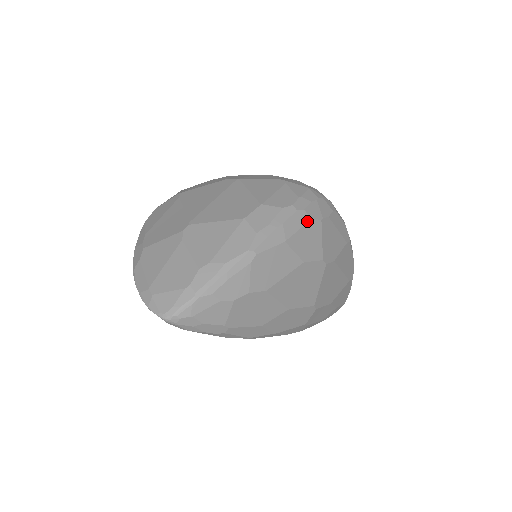
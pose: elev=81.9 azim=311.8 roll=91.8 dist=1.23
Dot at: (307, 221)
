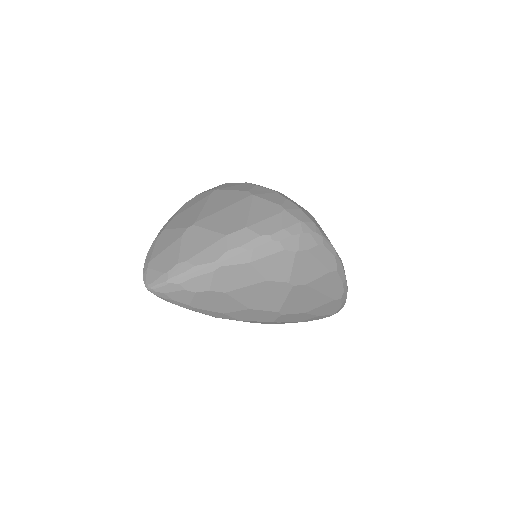
Dot at: (279, 251)
